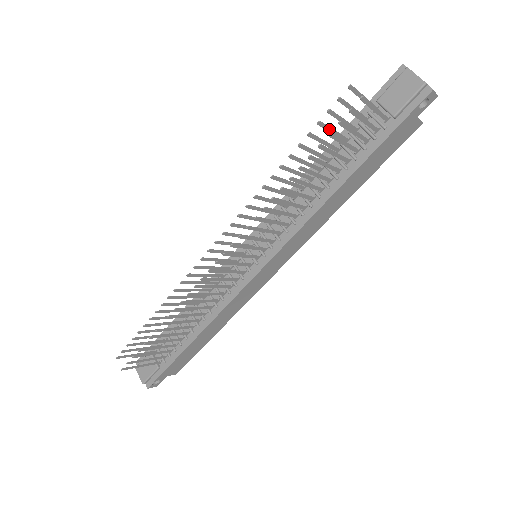
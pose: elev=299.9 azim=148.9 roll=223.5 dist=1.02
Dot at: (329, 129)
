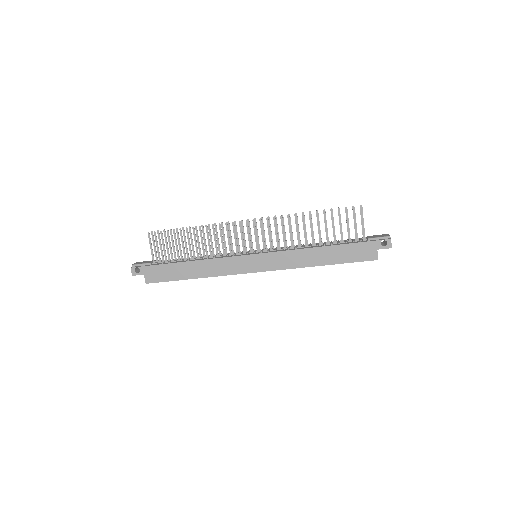
Dot at: occluded
